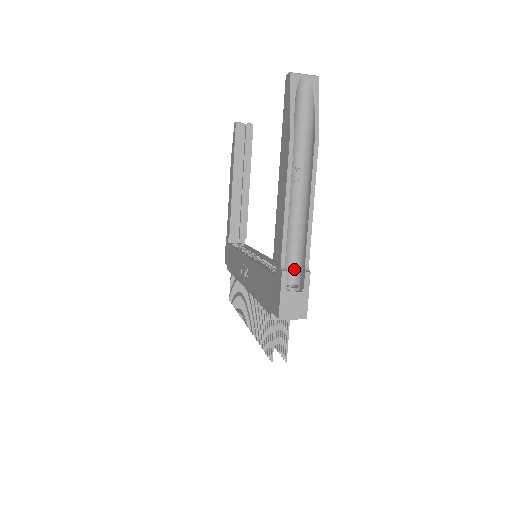
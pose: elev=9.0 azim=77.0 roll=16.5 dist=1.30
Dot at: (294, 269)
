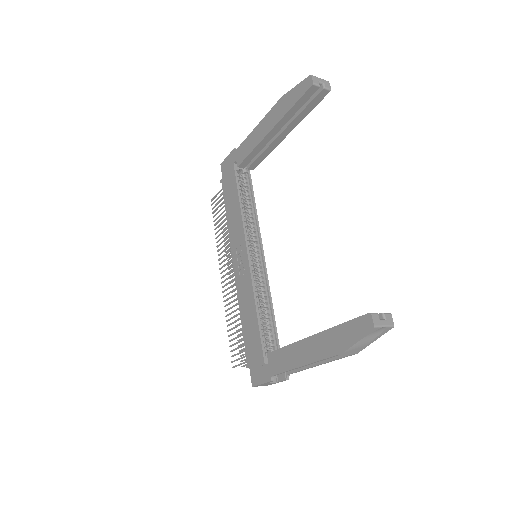
Dot at: occluded
